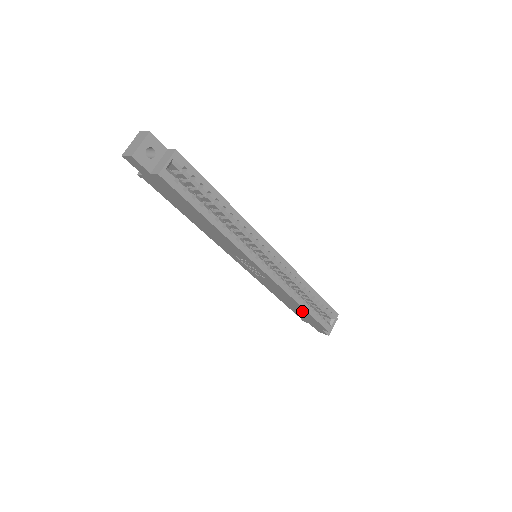
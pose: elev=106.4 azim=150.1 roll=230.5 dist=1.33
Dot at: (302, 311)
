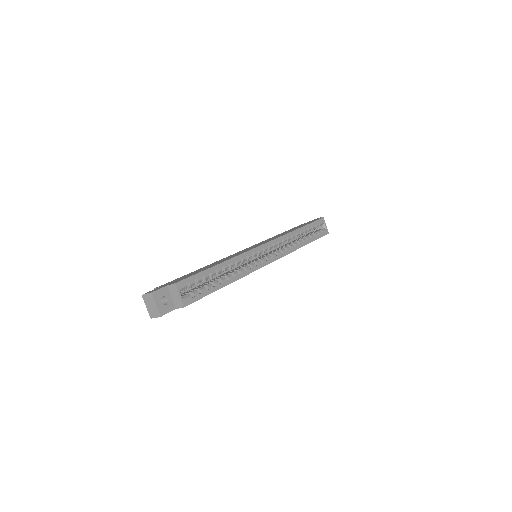
Dot at: occluded
